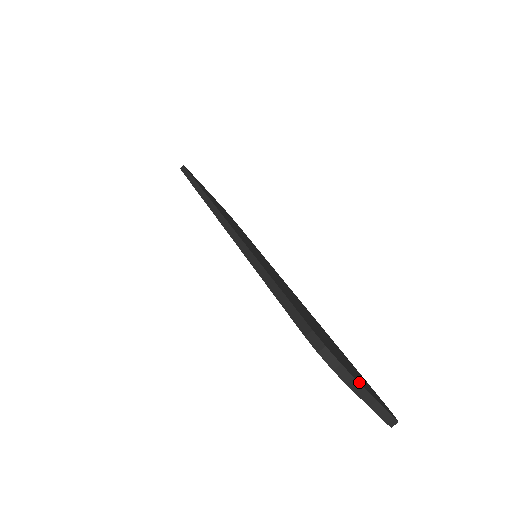
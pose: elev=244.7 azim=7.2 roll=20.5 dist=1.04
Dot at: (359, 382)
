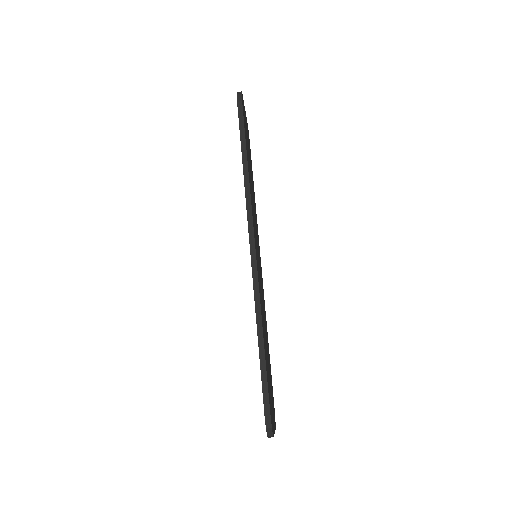
Dot at: occluded
